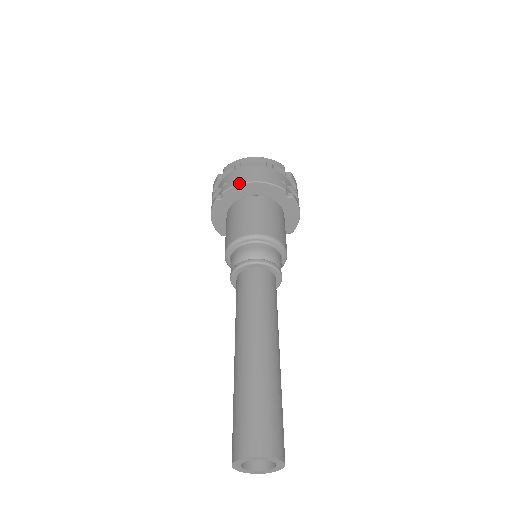
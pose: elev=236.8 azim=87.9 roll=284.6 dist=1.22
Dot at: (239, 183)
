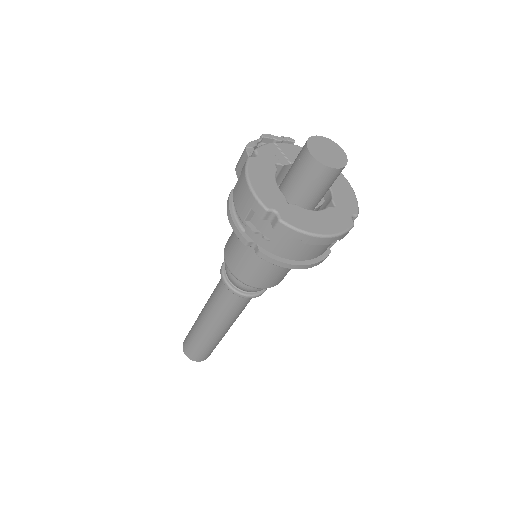
Dot at: occluded
